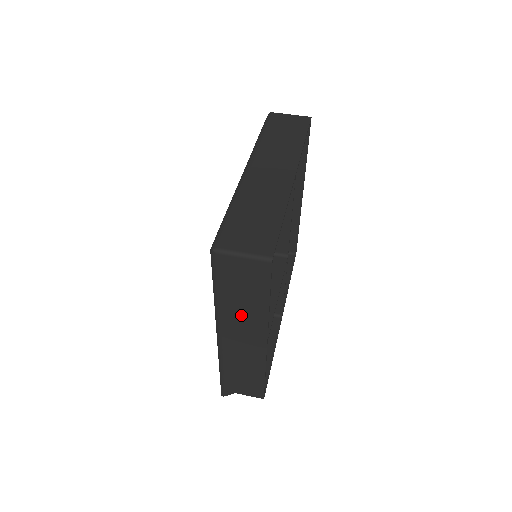
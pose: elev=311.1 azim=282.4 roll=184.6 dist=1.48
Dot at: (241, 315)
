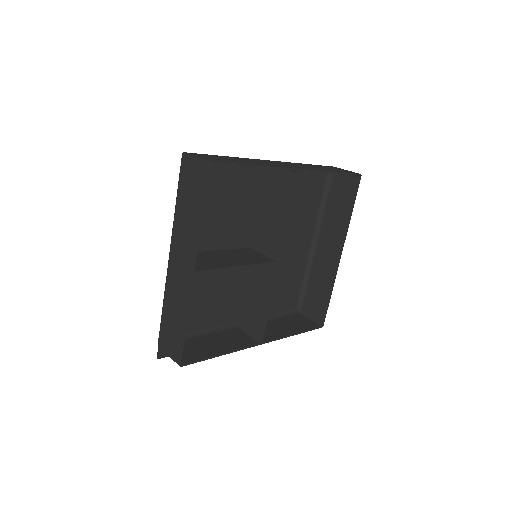
Dot at: (184, 231)
